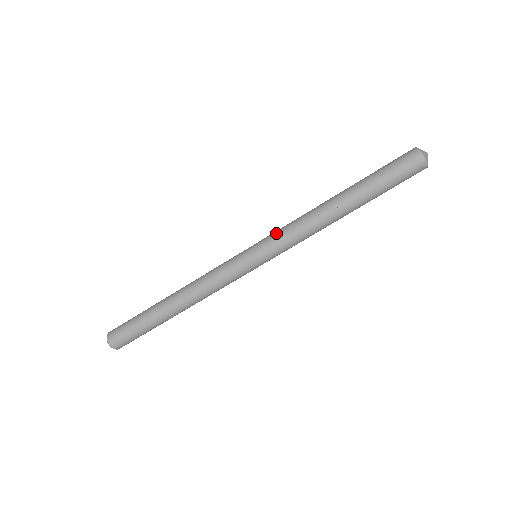
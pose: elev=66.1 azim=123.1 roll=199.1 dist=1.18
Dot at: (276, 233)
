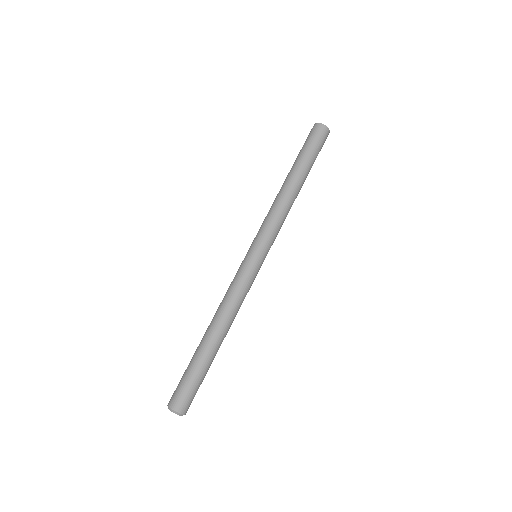
Dot at: occluded
